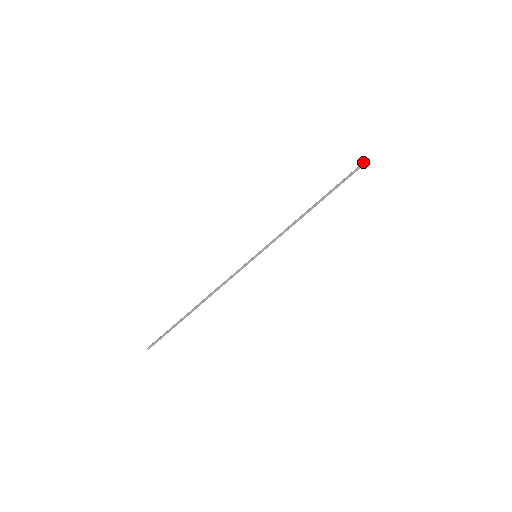
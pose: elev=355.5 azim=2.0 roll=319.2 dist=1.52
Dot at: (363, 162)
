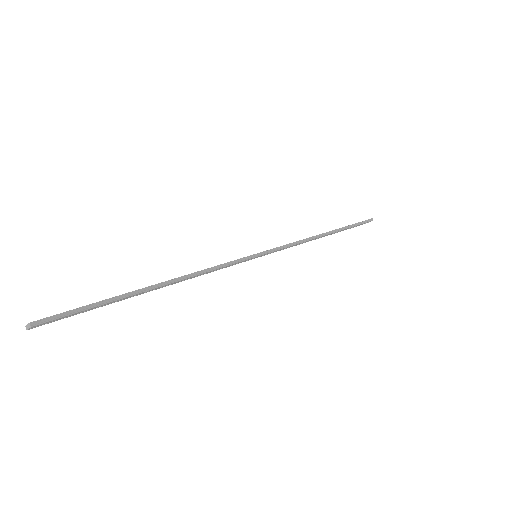
Dot at: (368, 219)
